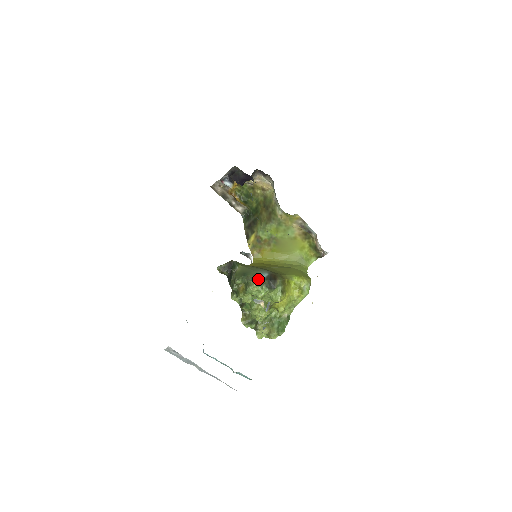
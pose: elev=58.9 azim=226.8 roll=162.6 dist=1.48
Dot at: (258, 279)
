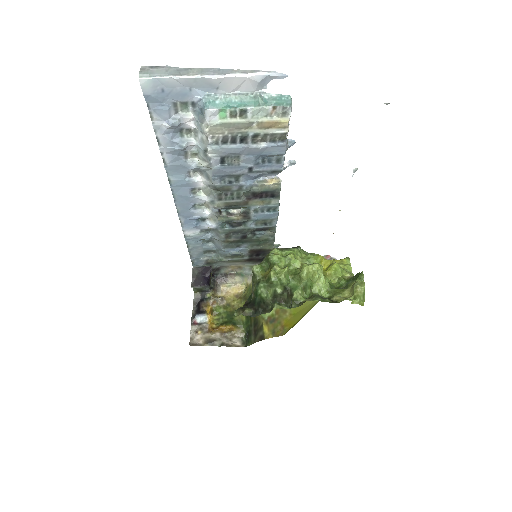
Dot at: occluded
